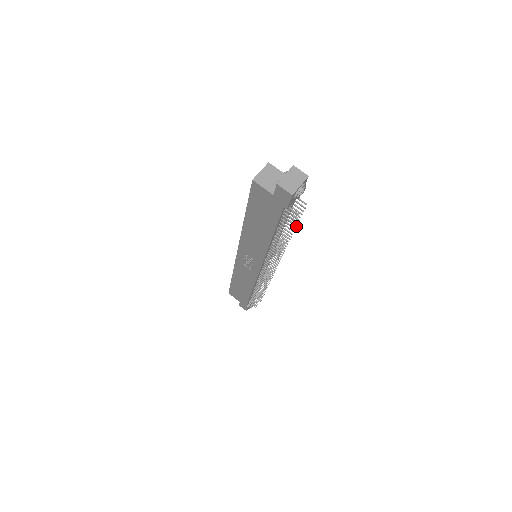
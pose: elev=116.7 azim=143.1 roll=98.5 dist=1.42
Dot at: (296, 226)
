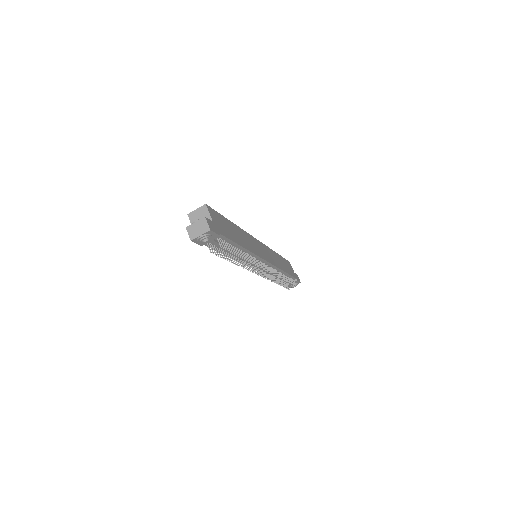
Dot at: (237, 255)
